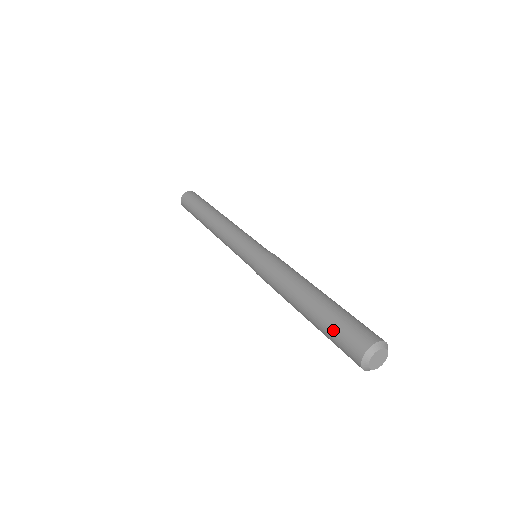
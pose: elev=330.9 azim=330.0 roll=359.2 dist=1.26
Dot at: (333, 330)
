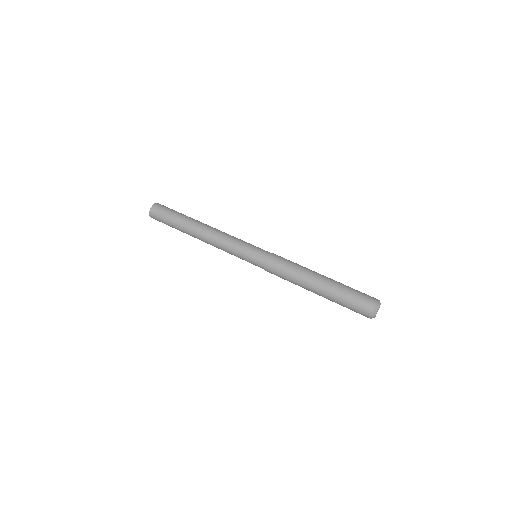
Dot at: (346, 307)
